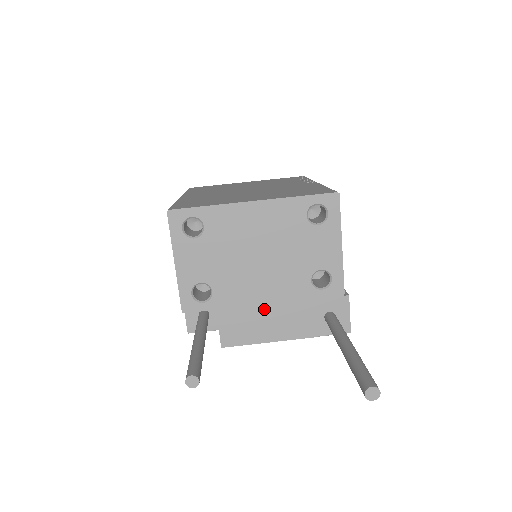
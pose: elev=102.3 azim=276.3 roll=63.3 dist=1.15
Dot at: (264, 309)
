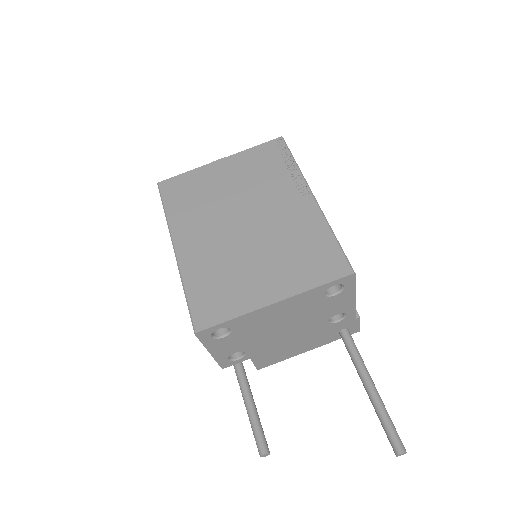
Dot at: (290, 345)
